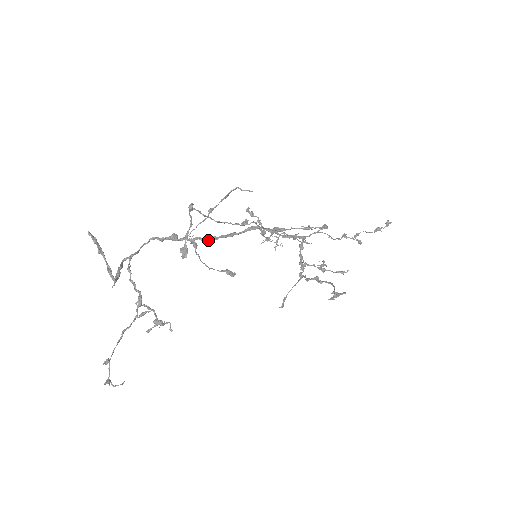
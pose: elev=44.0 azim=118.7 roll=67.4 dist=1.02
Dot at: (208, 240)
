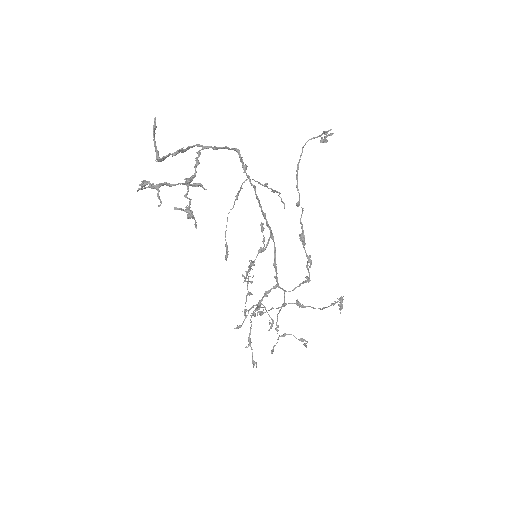
Dot at: occluded
